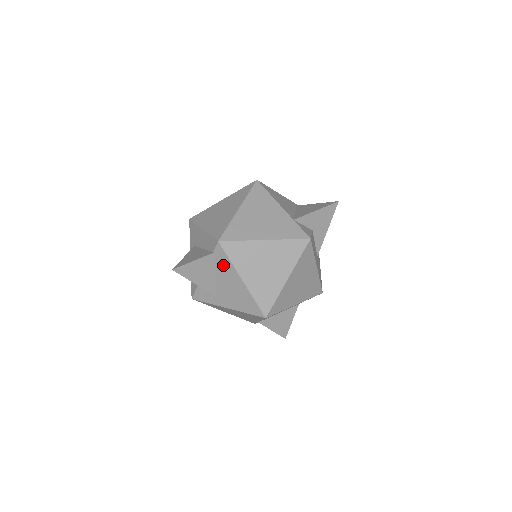
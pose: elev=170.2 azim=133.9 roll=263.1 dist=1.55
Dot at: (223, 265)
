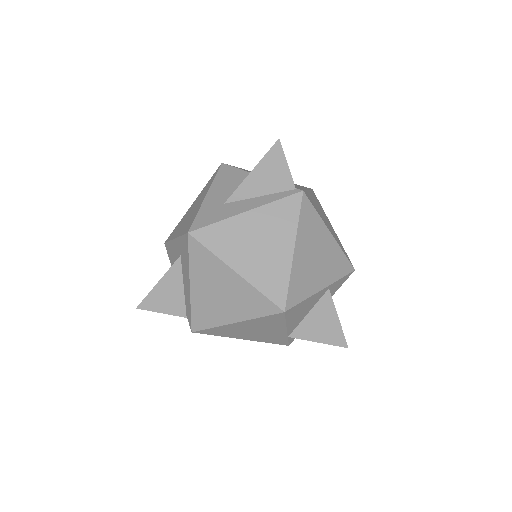
Dot at: occluded
